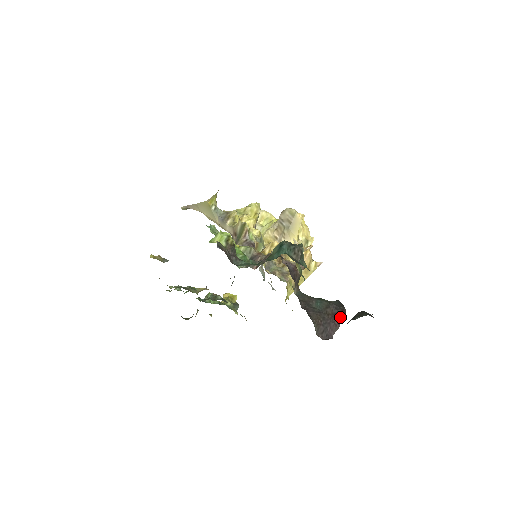
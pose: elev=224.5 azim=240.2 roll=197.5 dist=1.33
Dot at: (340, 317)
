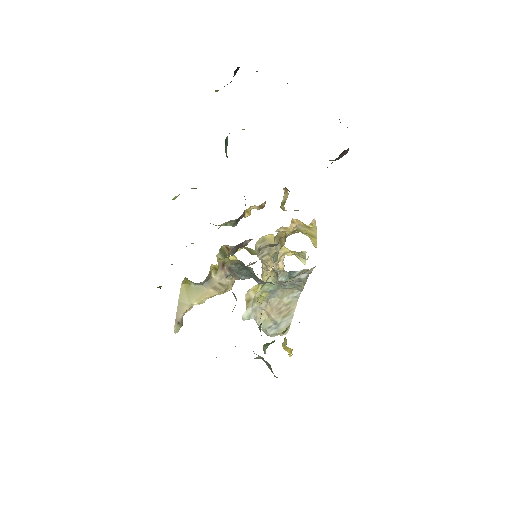
Dot at: occluded
